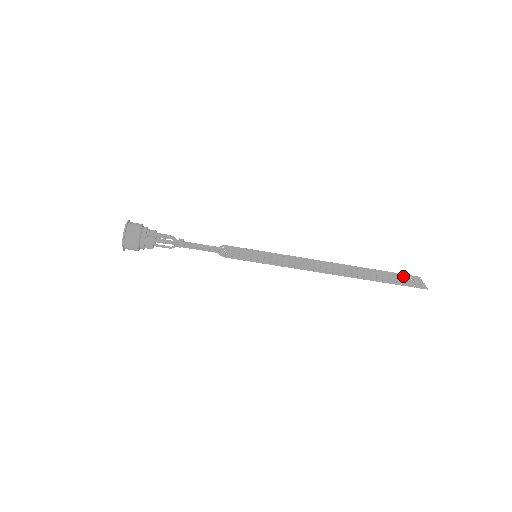
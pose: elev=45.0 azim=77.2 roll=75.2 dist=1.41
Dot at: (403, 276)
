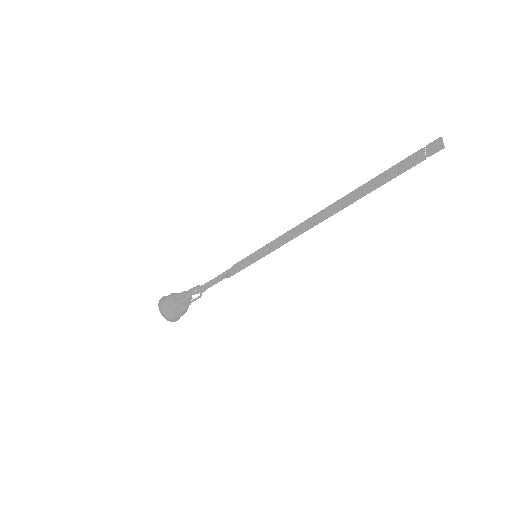
Dot at: (414, 155)
